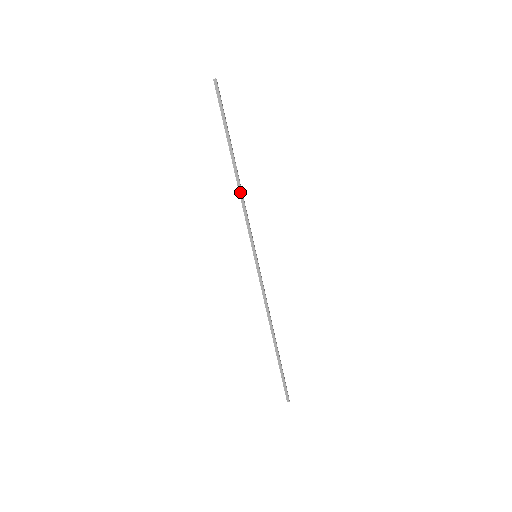
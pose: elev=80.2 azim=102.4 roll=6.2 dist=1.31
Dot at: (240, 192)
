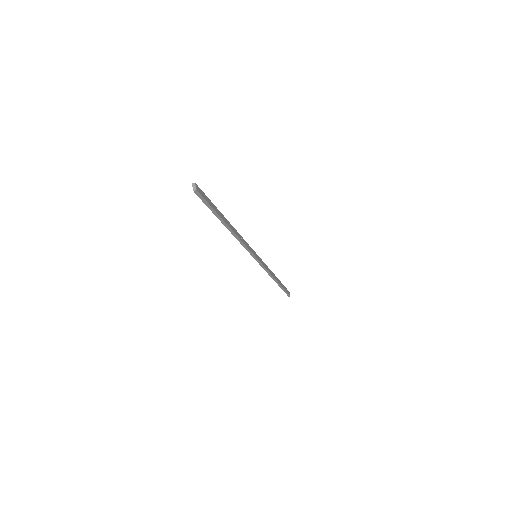
Dot at: (237, 238)
